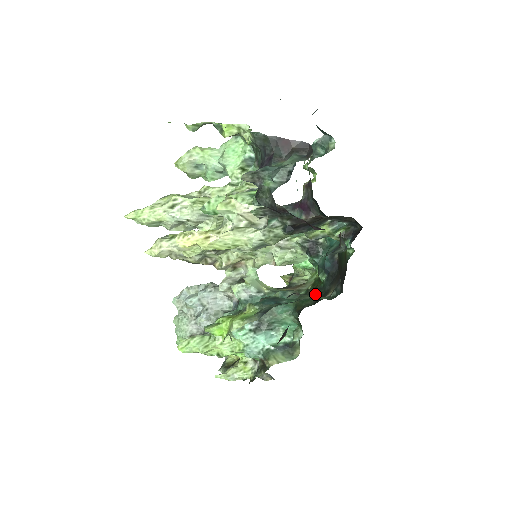
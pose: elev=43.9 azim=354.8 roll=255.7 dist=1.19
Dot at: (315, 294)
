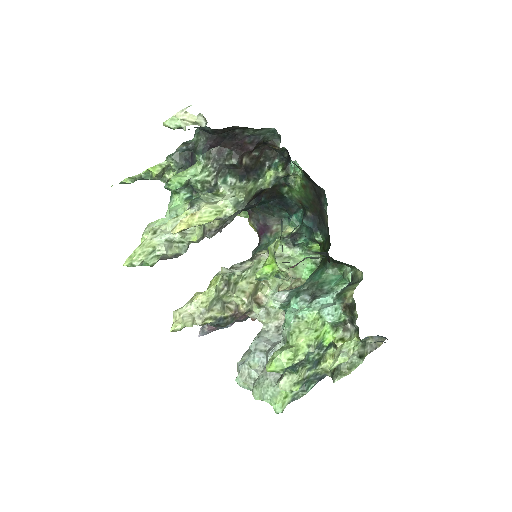
Dot at: (326, 247)
